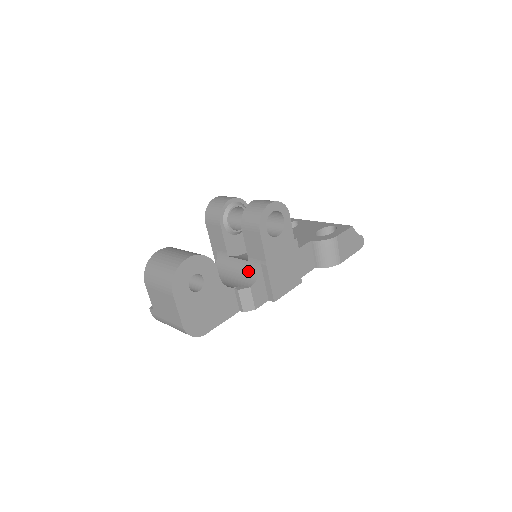
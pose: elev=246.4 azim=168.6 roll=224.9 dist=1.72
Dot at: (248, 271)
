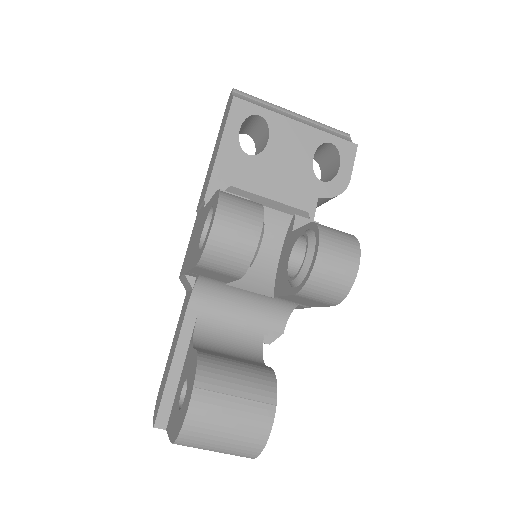
Dot at: (271, 307)
